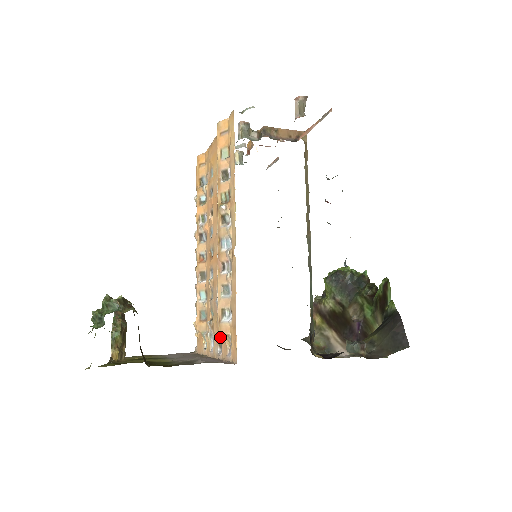
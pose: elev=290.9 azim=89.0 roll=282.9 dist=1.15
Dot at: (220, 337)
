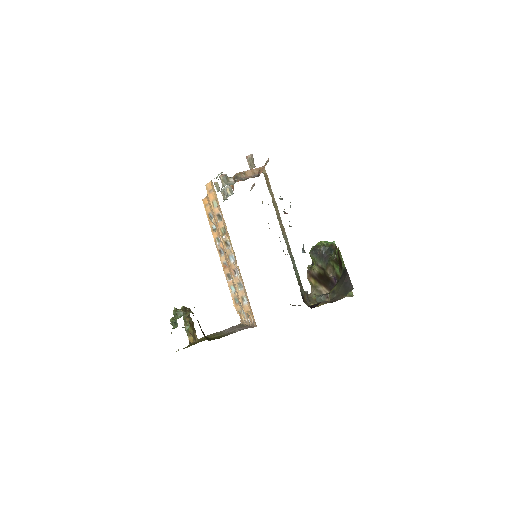
Dot at: (247, 313)
